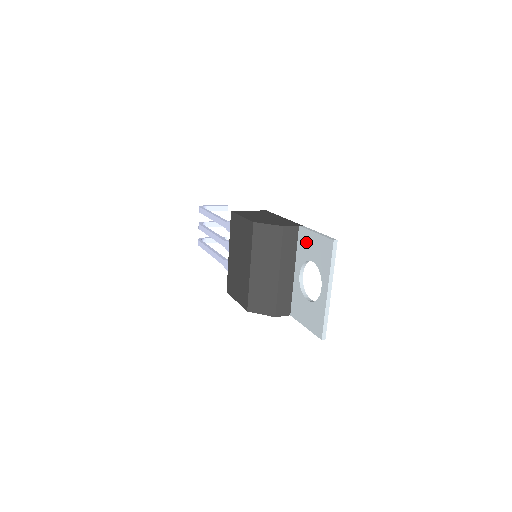
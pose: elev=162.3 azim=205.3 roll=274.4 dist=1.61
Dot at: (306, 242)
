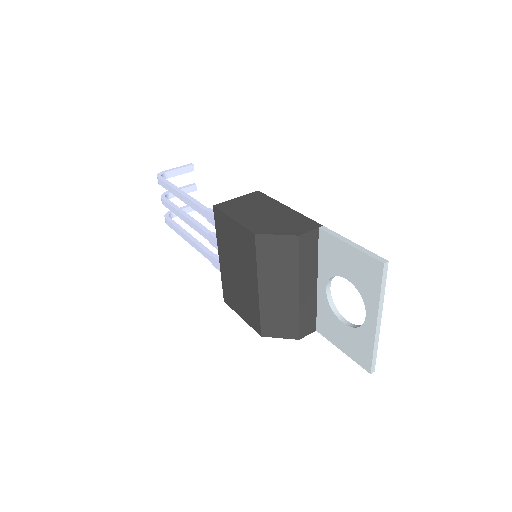
Dot at: (334, 252)
